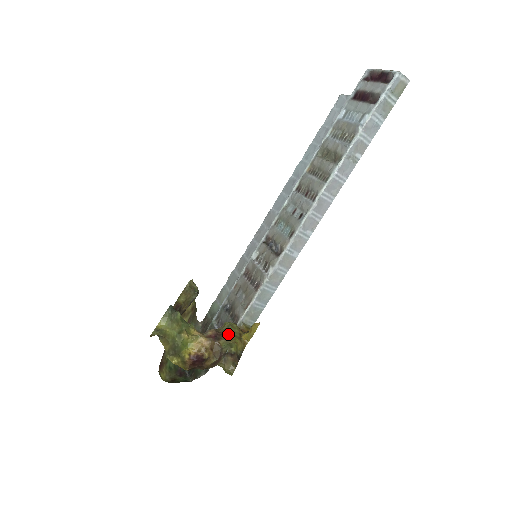
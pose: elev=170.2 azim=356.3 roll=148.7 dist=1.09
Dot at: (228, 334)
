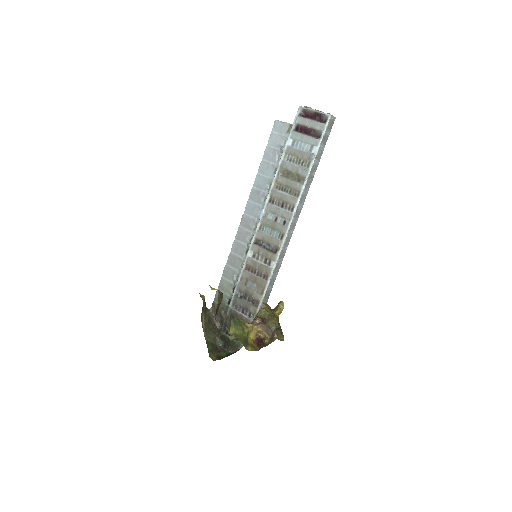
Dot at: (268, 317)
